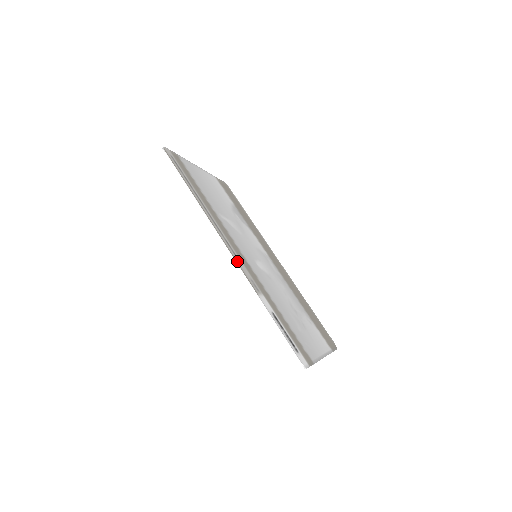
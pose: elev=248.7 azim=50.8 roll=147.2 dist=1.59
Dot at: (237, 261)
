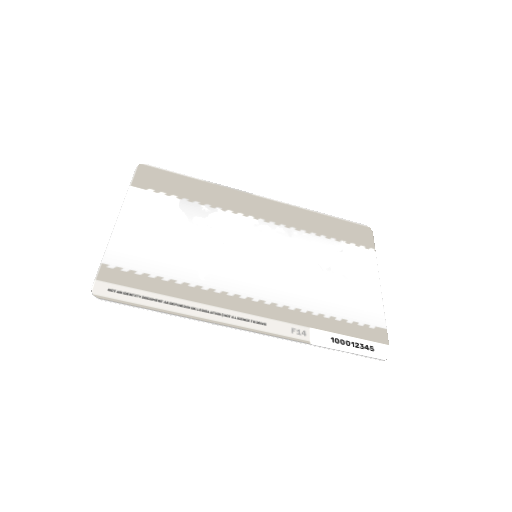
Dot at: (268, 331)
